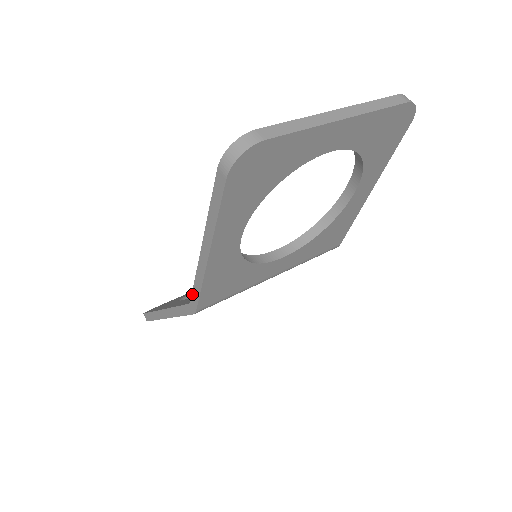
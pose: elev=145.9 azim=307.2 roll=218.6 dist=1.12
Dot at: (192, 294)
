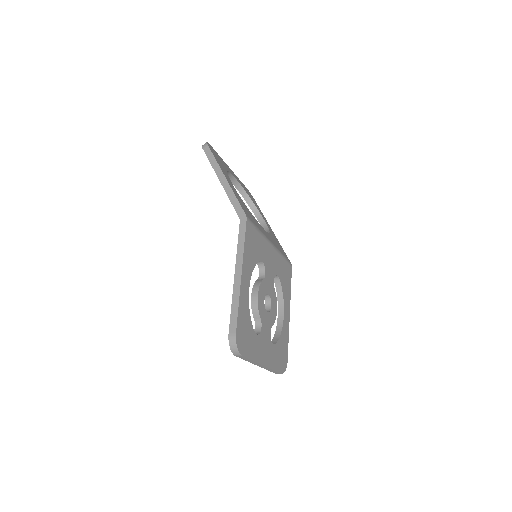
Dot at: (236, 211)
